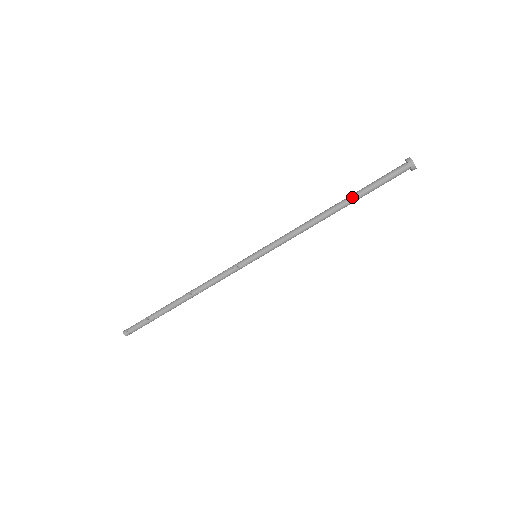
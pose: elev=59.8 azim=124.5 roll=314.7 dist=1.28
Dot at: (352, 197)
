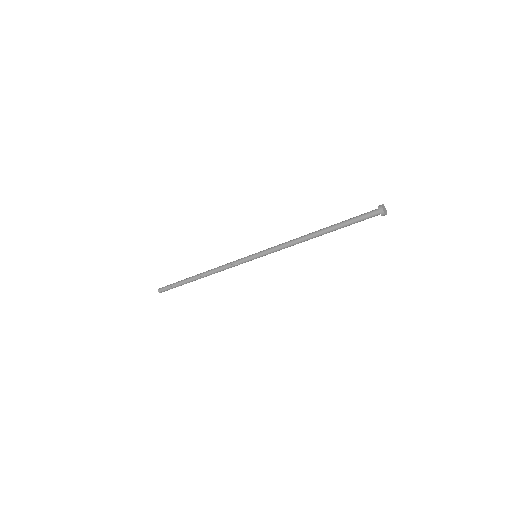
Dot at: occluded
